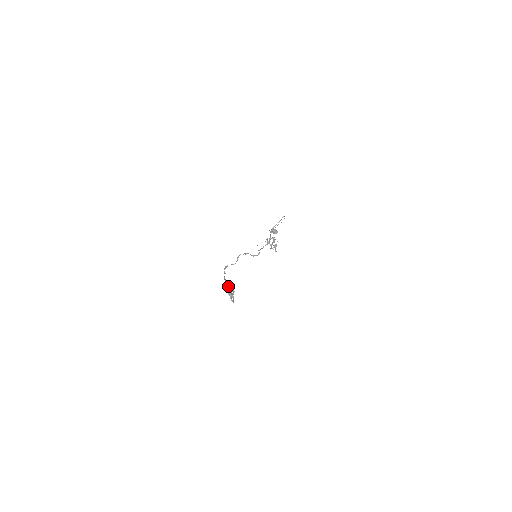
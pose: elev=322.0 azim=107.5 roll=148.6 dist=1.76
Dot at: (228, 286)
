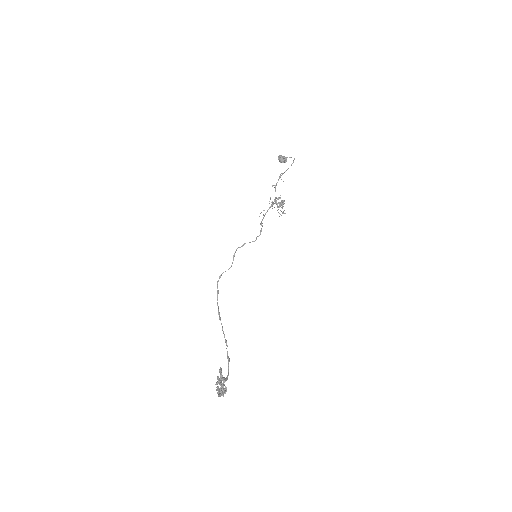
Dot at: (218, 390)
